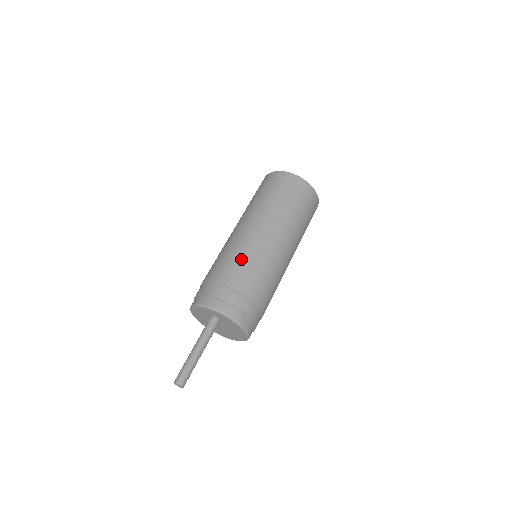
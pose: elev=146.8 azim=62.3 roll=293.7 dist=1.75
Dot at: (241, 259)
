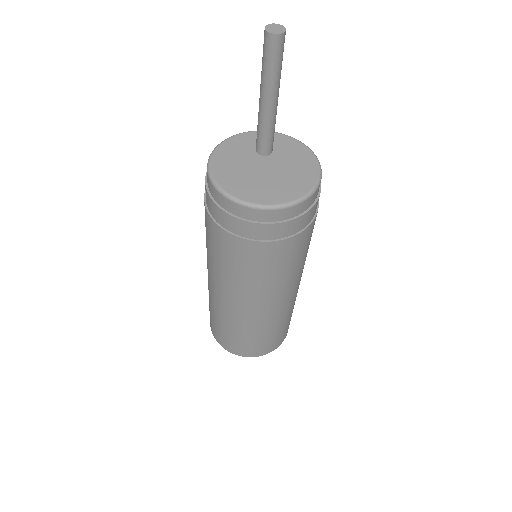
Dot at: occluded
